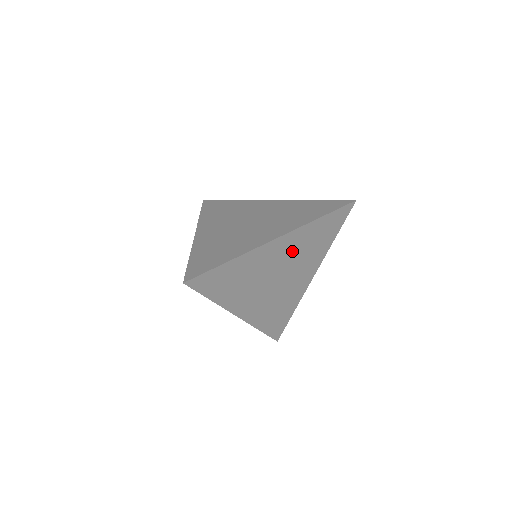
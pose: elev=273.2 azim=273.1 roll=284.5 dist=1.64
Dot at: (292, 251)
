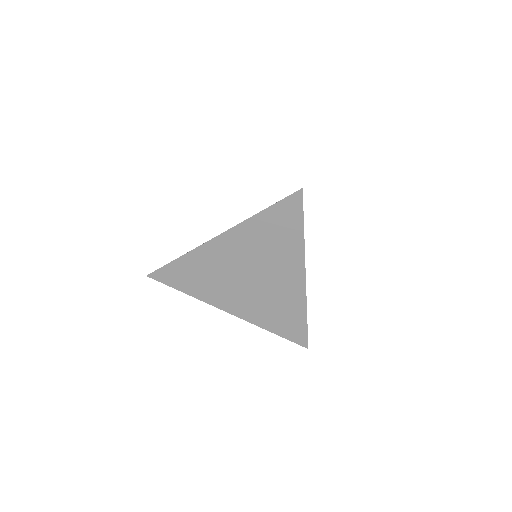
Dot at: occluded
